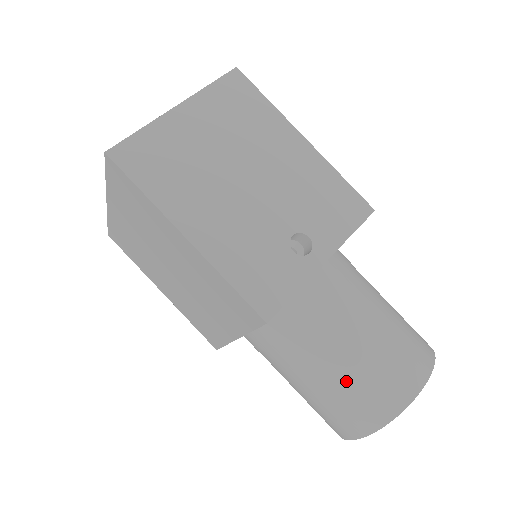
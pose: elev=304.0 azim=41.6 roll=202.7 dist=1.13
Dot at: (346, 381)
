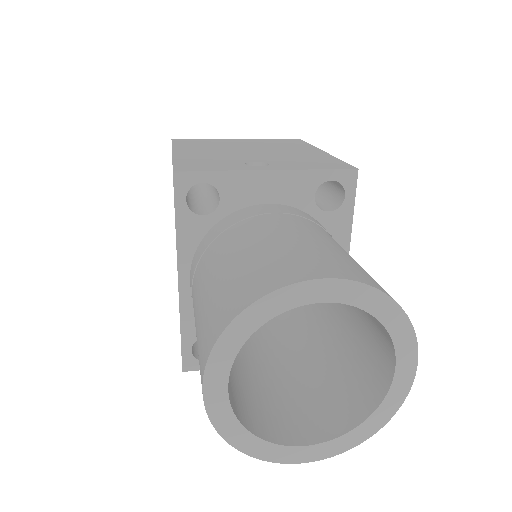
Dot at: (230, 270)
